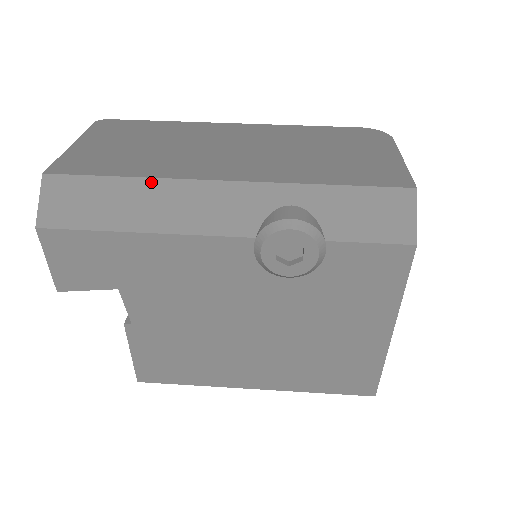
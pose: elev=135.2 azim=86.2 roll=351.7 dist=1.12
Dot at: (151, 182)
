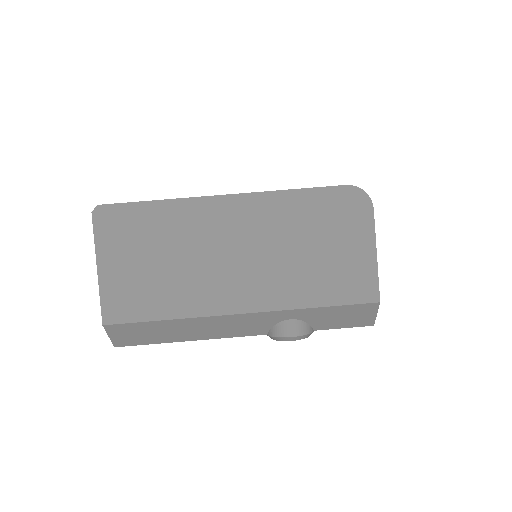
Dot at: (186, 320)
